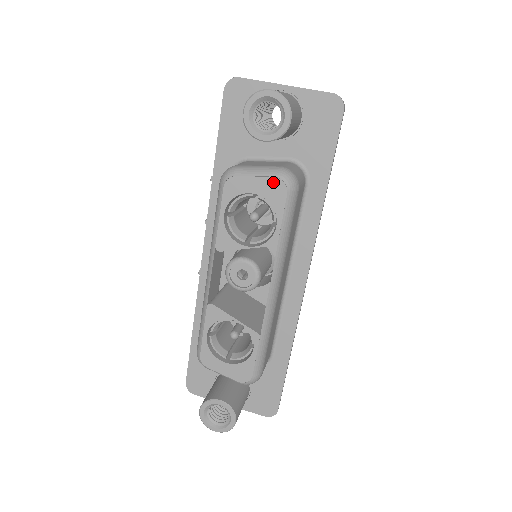
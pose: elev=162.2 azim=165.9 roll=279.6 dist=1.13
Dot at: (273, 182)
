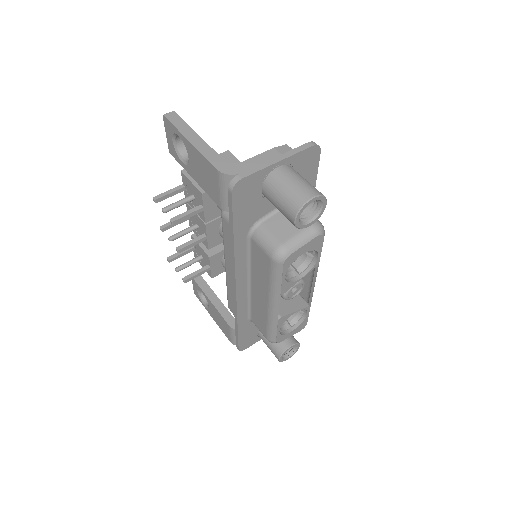
Dot at: (315, 240)
